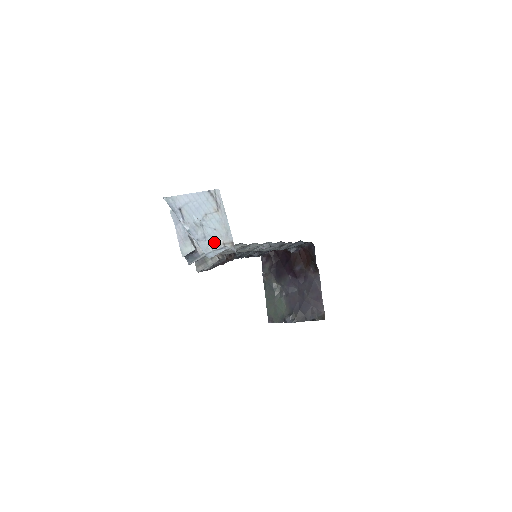
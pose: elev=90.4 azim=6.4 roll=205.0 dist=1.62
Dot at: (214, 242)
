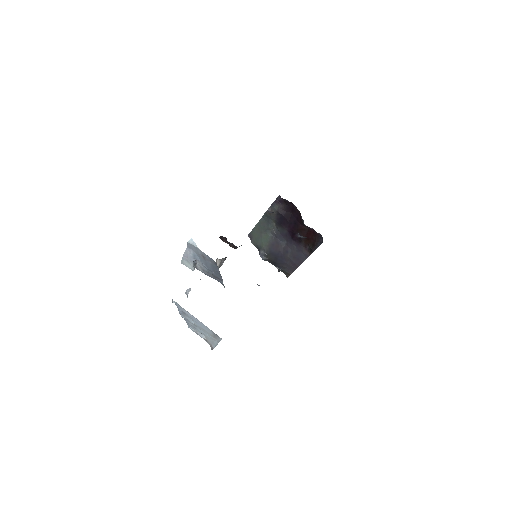
Dot at: (199, 334)
